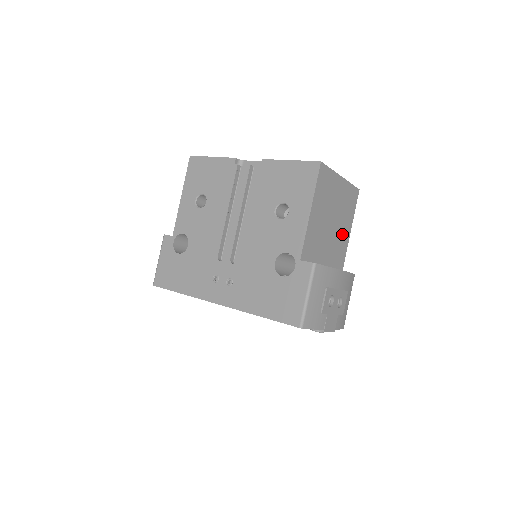
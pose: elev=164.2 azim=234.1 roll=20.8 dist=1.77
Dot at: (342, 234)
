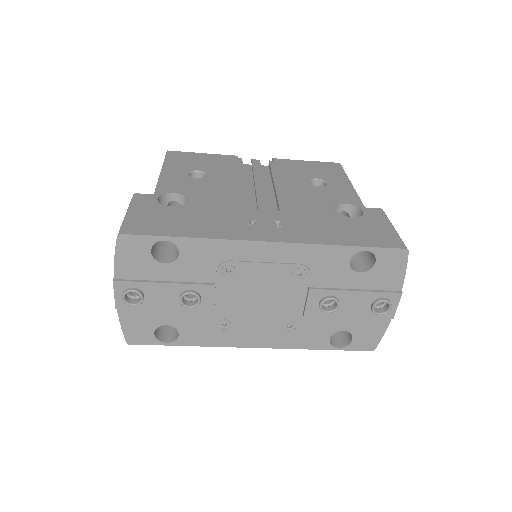
Dot at: occluded
